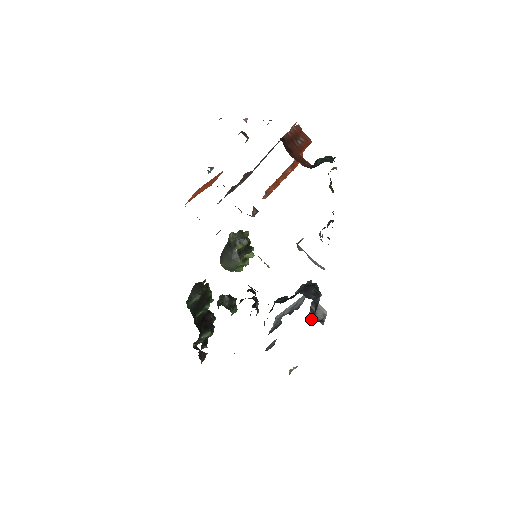
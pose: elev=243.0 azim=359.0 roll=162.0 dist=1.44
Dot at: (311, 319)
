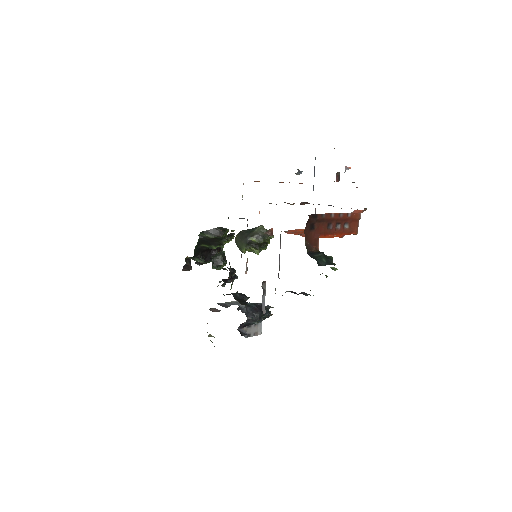
Dot at: (241, 326)
